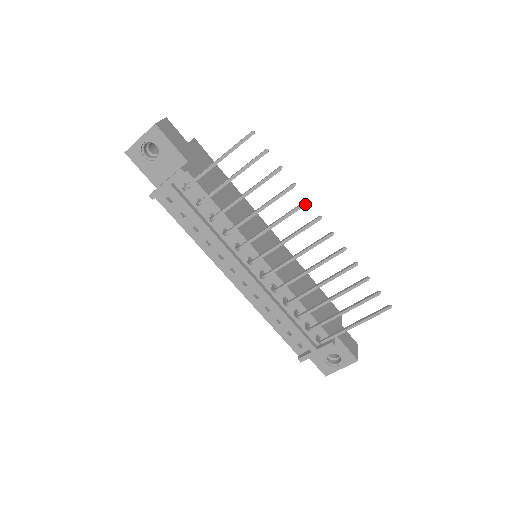
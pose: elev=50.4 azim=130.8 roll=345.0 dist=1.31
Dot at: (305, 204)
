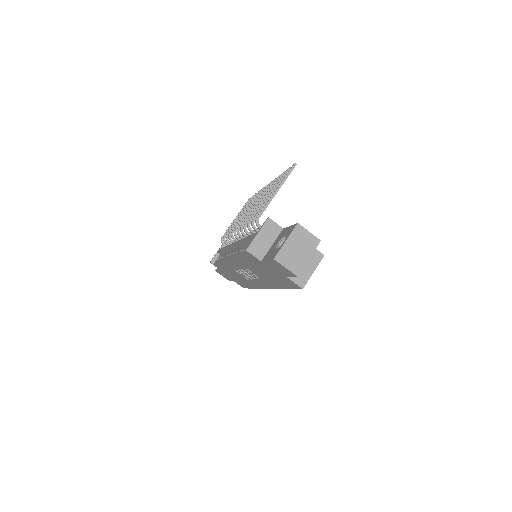
Dot at: (262, 189)
